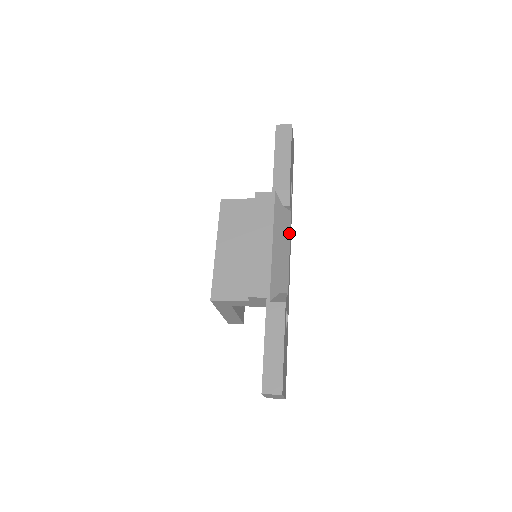
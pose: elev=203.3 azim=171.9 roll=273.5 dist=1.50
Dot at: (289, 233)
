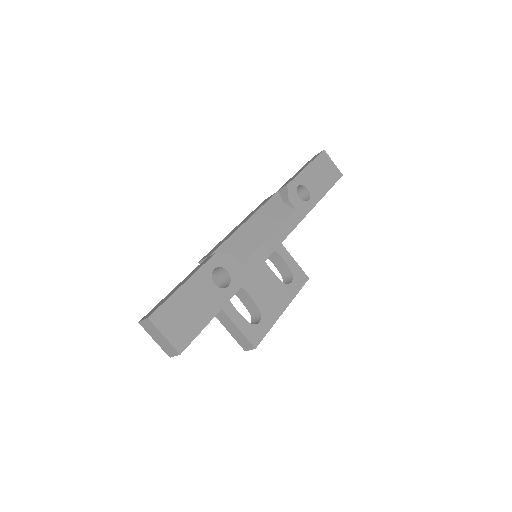
Dot at: (281, 223)
